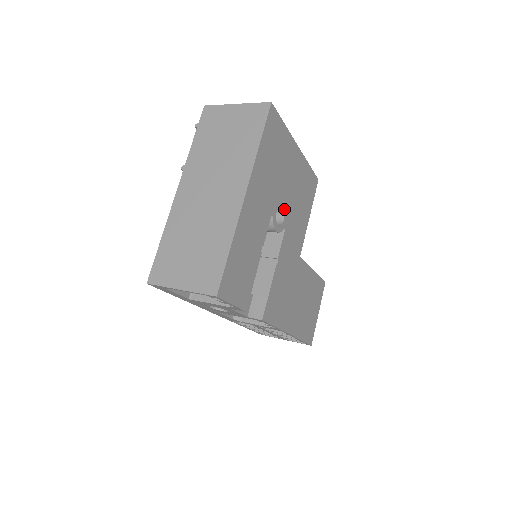
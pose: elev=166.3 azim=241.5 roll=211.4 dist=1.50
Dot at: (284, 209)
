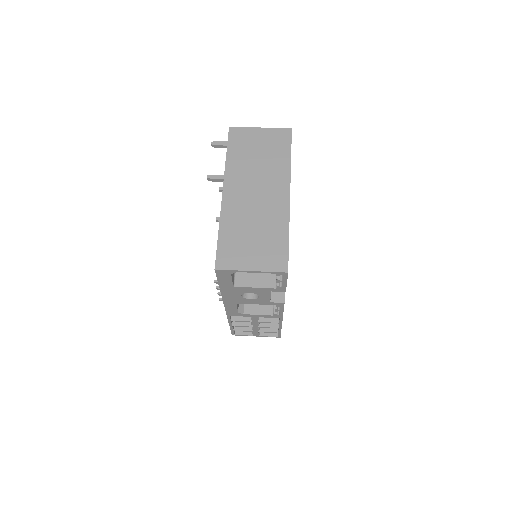
Dot at: occluded
